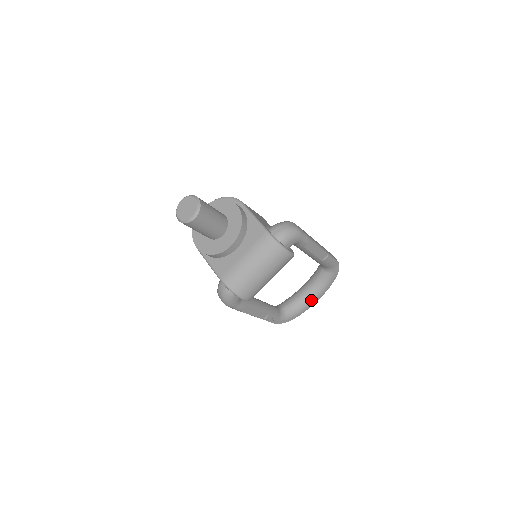
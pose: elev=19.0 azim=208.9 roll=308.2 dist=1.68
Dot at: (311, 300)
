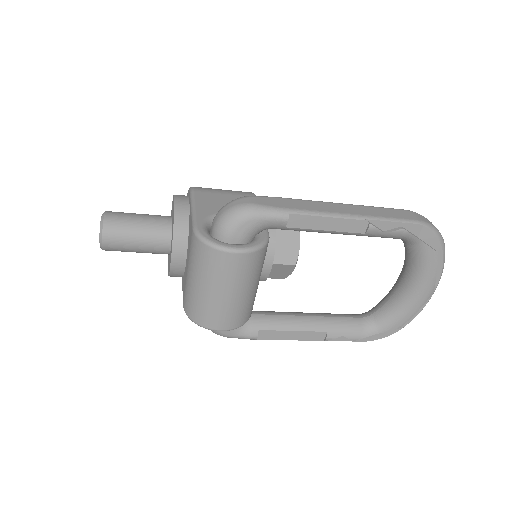
Dot at: (413, 295)
